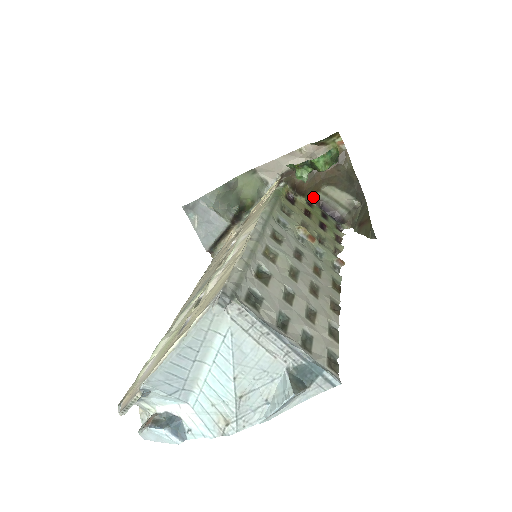
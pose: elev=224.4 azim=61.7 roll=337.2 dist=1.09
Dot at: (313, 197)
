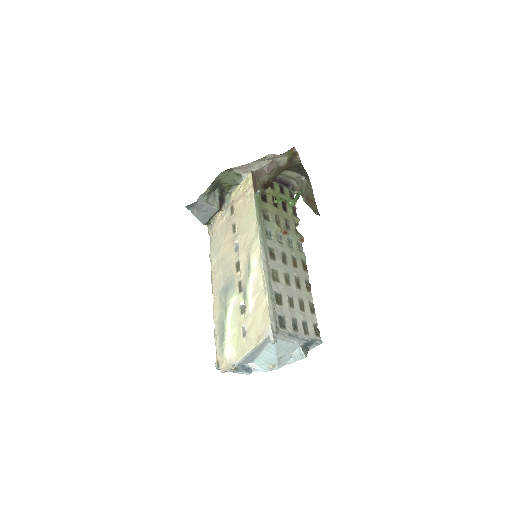
Dot at: occluded
